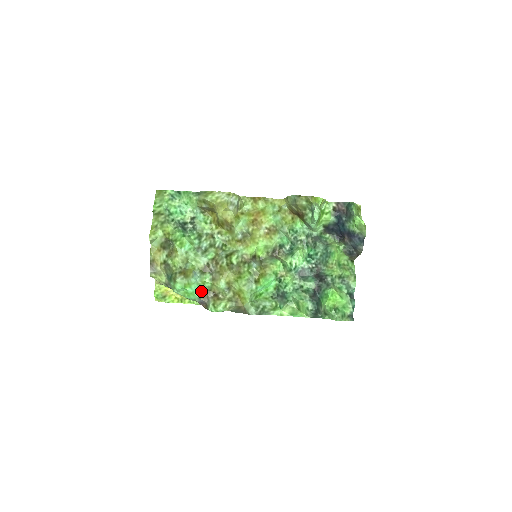
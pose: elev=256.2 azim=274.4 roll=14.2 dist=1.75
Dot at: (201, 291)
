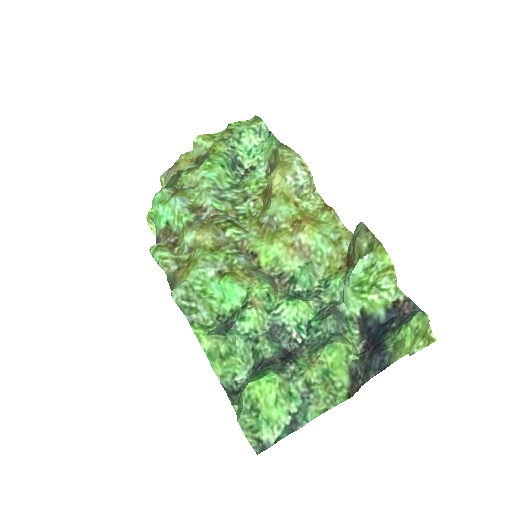
Dot at: (169, 225)
